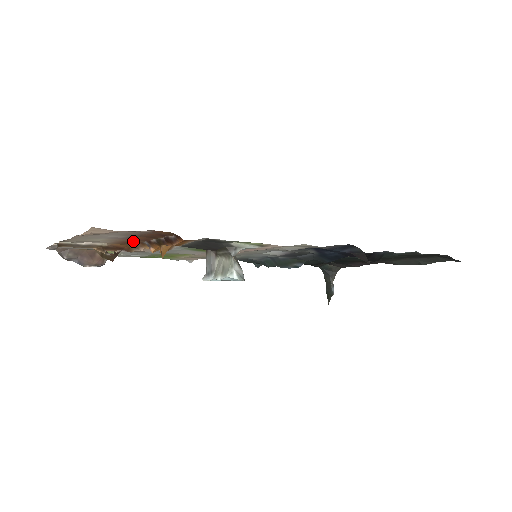
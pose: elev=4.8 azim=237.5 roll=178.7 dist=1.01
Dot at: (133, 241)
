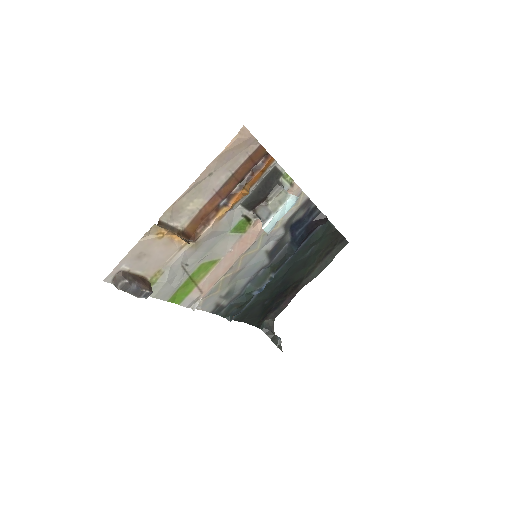
Dot at: (210, 210)
